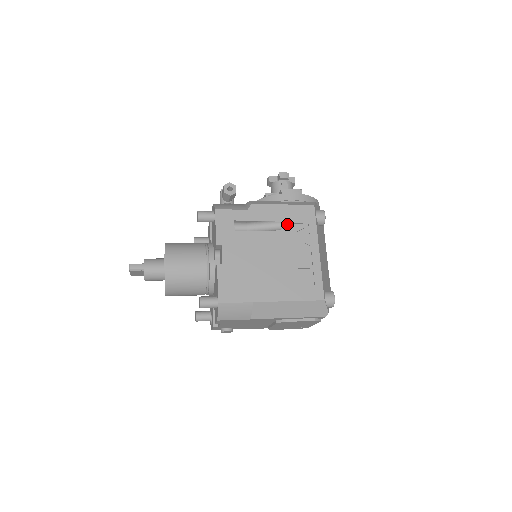
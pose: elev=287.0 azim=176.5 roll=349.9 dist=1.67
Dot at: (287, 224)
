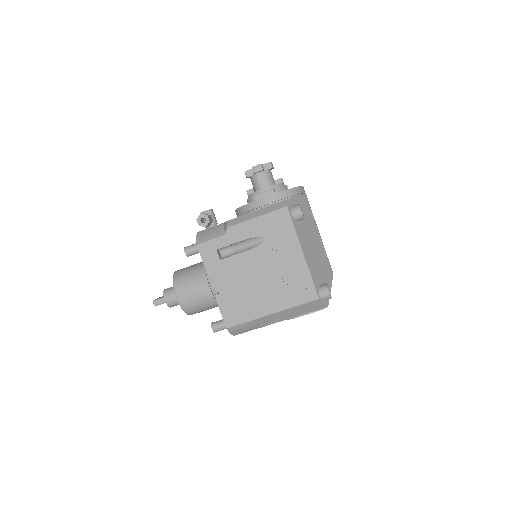
Dot at: (265, 236)
